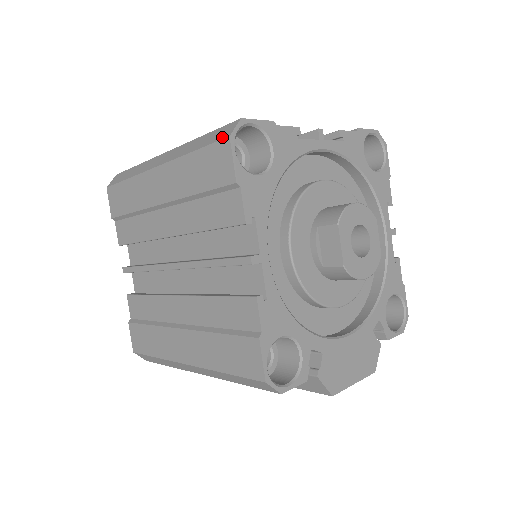
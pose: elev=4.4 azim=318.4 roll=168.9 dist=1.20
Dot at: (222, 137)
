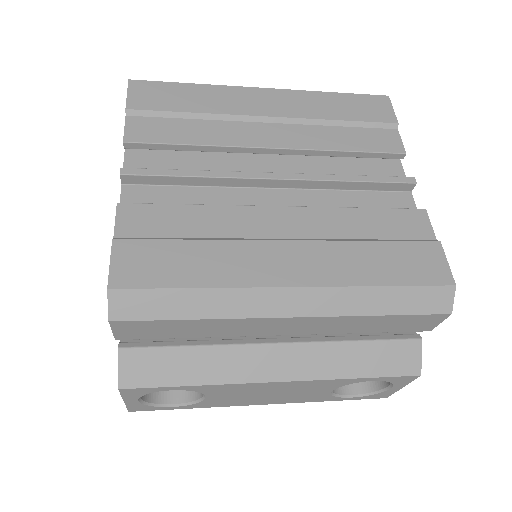
Dot at: (376, 95)
